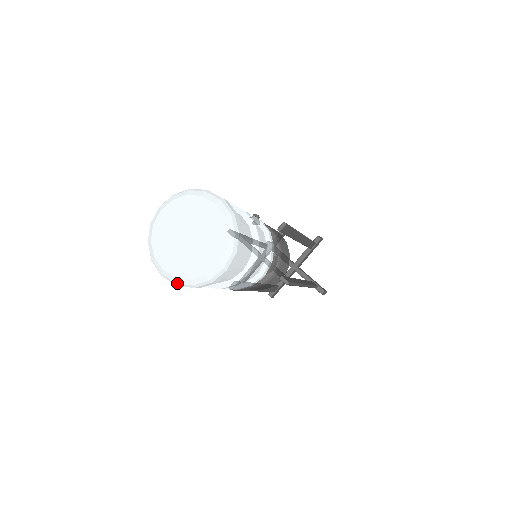
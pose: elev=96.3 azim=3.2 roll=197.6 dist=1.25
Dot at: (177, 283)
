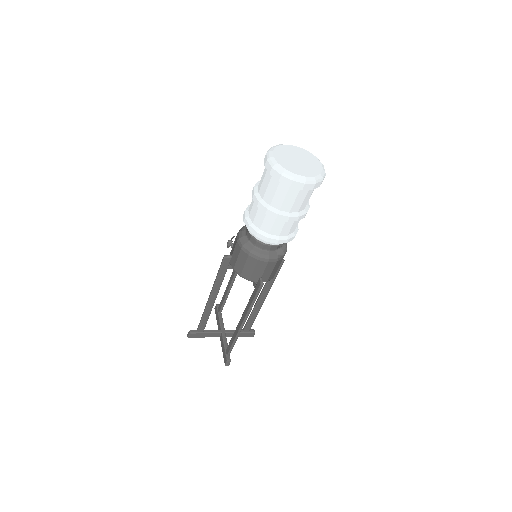
Dot at: (316, 180)
